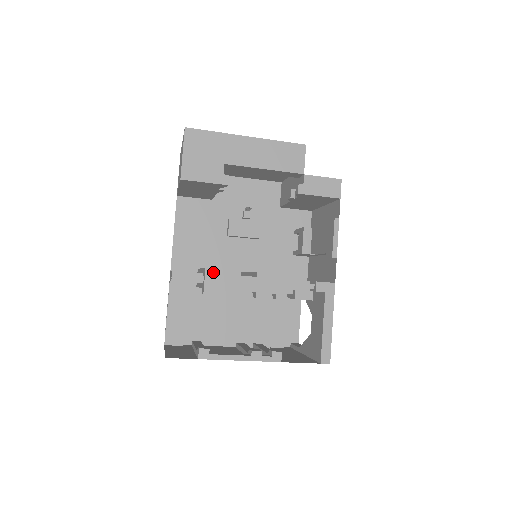
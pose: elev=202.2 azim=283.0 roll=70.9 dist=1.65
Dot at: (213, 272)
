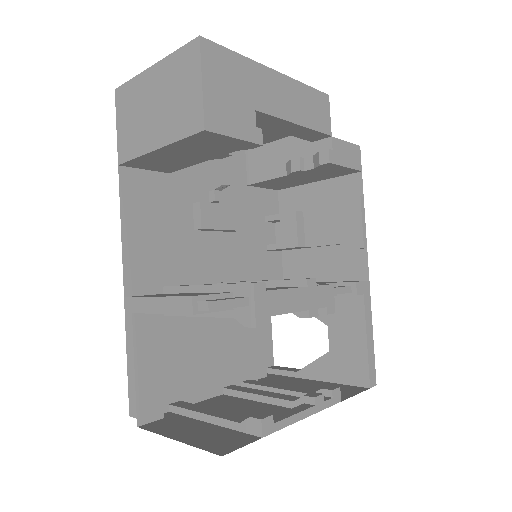
Dot at: (263, 288)
